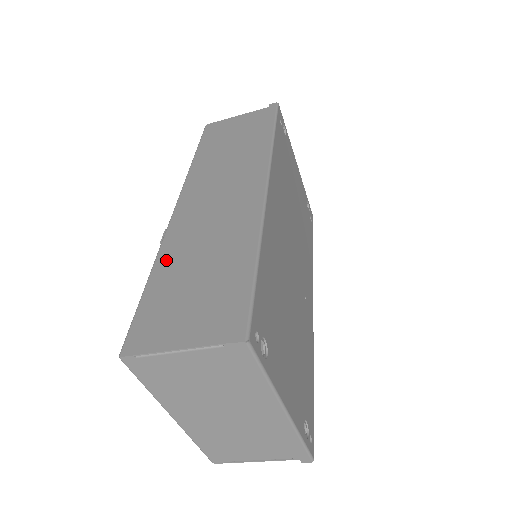
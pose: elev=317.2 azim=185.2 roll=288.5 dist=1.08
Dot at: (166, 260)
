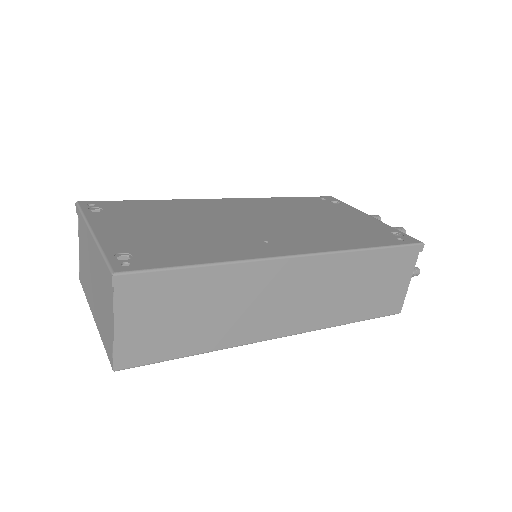
Dot at: occluded
